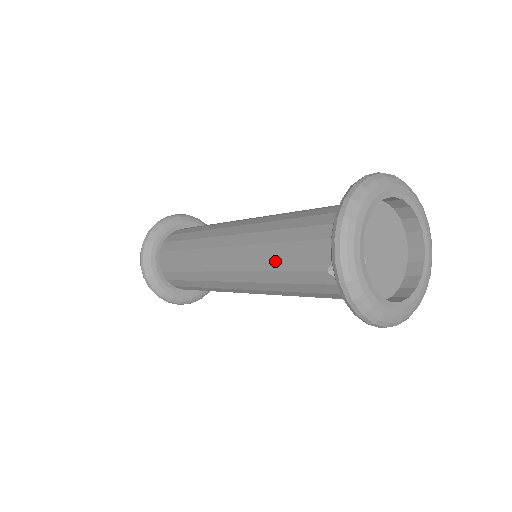
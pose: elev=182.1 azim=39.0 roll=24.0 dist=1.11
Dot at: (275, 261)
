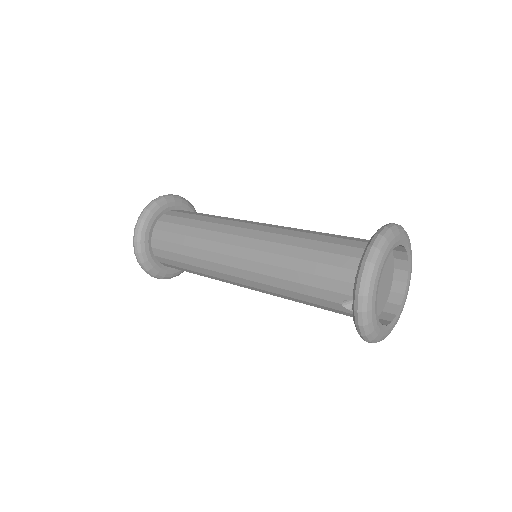
Dot at: (290, 284)
